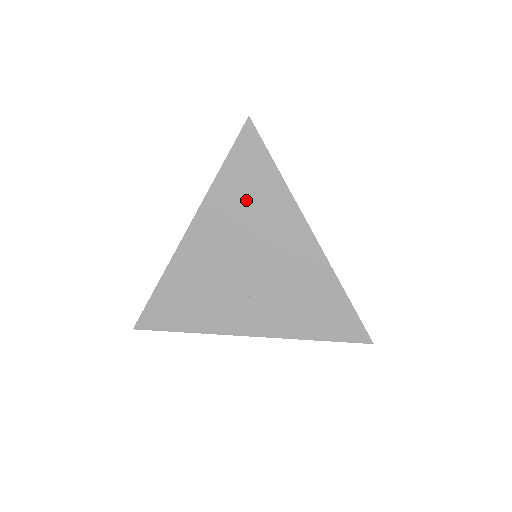
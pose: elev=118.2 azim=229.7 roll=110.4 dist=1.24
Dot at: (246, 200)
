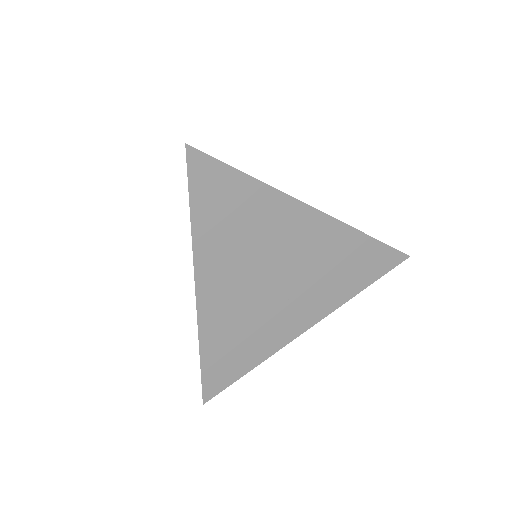
Dot at: (235, 224)
